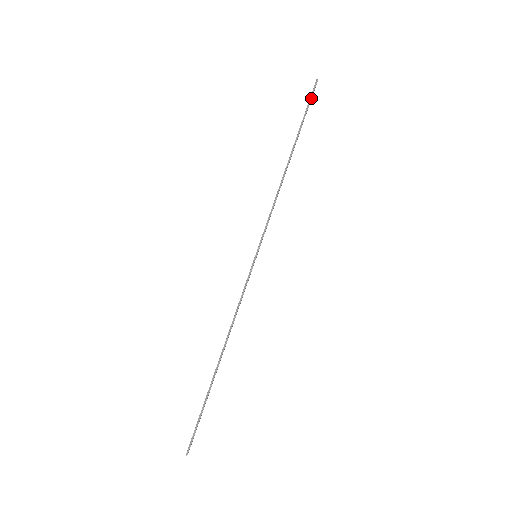
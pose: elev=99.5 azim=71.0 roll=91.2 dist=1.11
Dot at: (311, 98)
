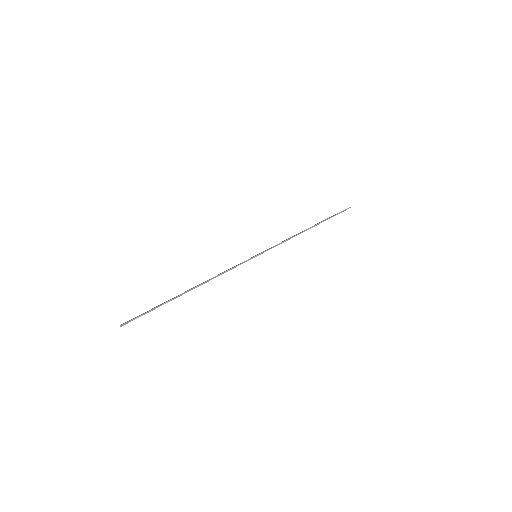
Dot at: (341, 212)
